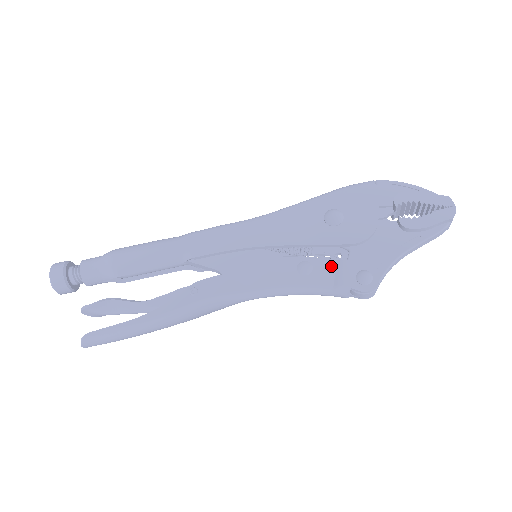
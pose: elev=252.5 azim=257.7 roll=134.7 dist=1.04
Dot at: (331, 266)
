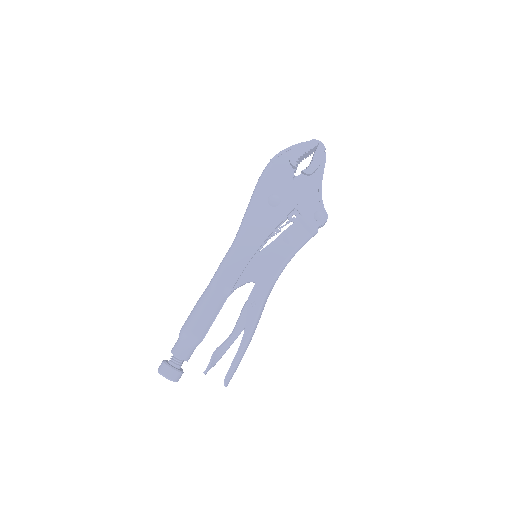
Dot at: (298, 225)
